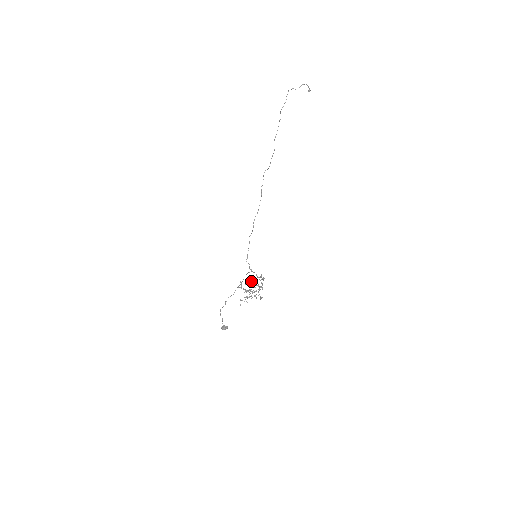
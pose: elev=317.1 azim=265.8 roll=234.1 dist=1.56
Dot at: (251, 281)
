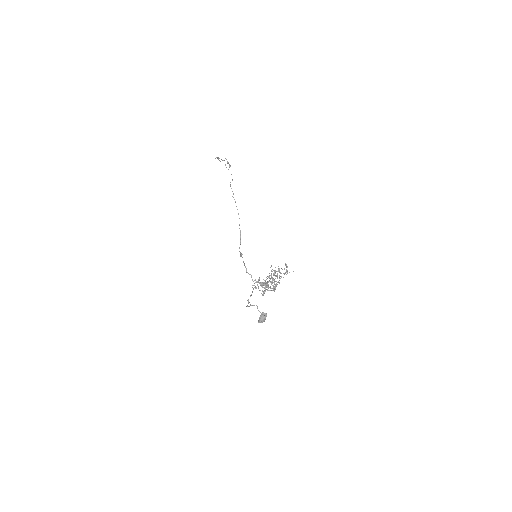
Dot at: occluded
